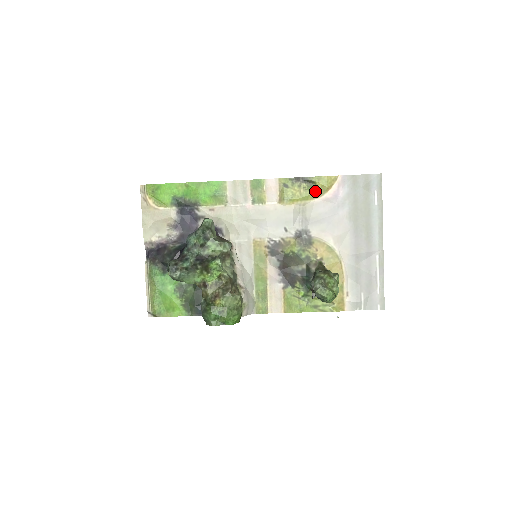
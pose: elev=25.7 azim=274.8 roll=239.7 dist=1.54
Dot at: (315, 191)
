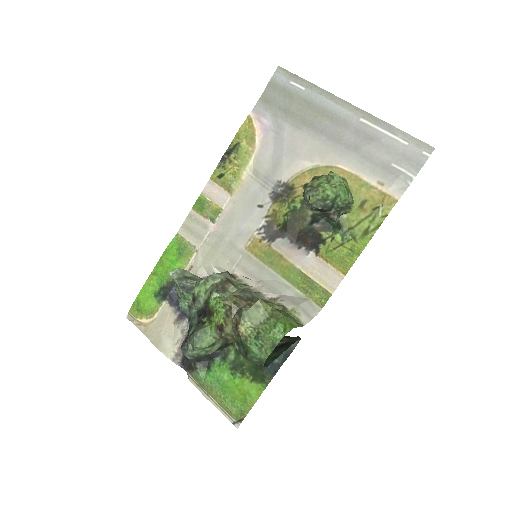
Dot at: (245, 148)
